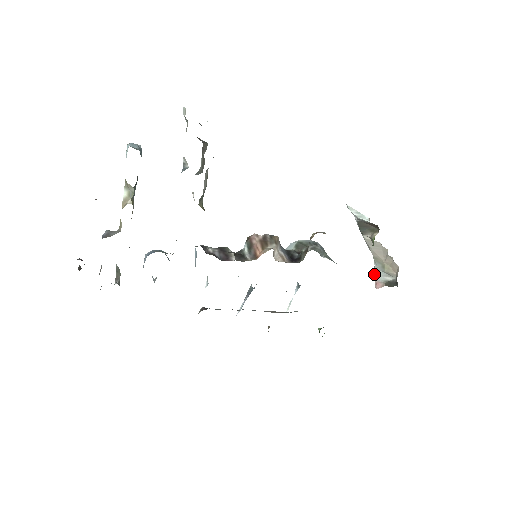
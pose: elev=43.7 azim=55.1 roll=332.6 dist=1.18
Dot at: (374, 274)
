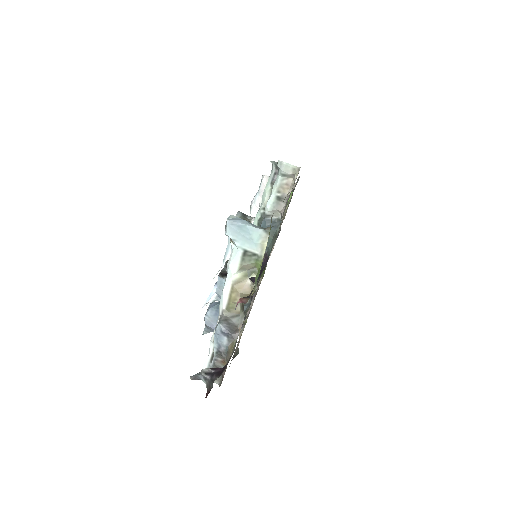
Dot at: (252, 213)
